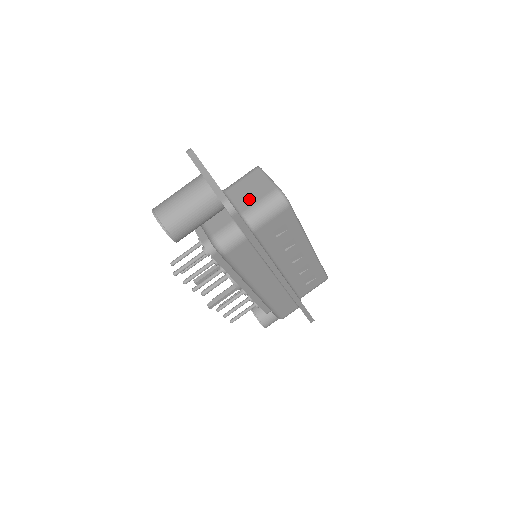
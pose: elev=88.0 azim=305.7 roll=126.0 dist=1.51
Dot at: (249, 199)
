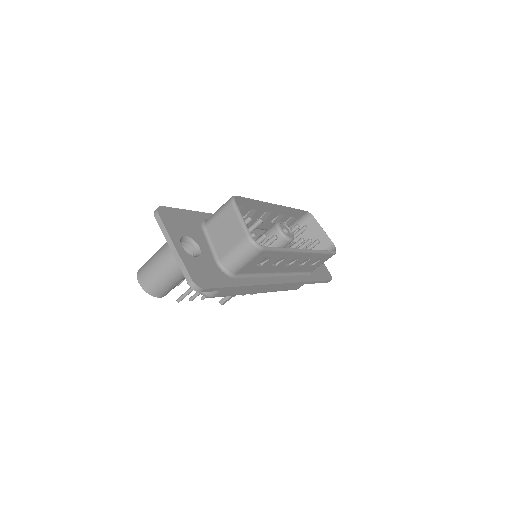
Dot at: (225, 244)
